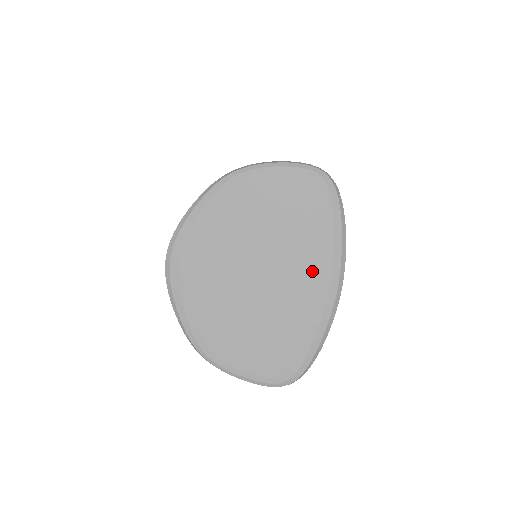
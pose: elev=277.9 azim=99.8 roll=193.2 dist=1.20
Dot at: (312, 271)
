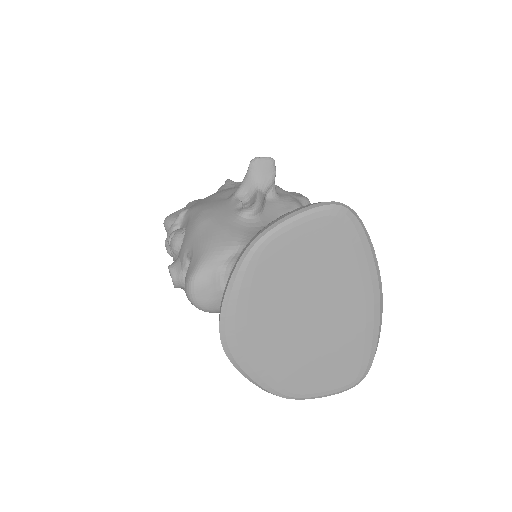
Dot at: (356, 293)
